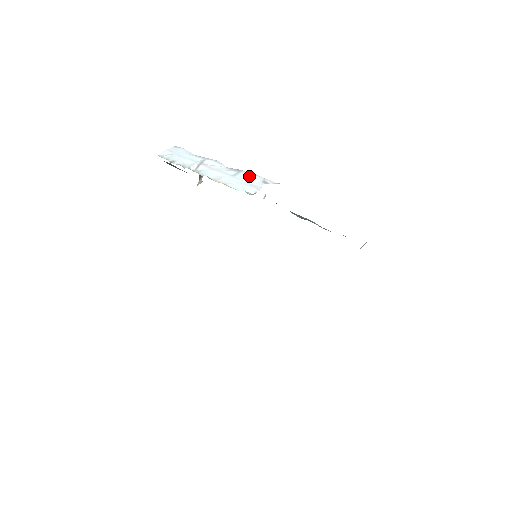
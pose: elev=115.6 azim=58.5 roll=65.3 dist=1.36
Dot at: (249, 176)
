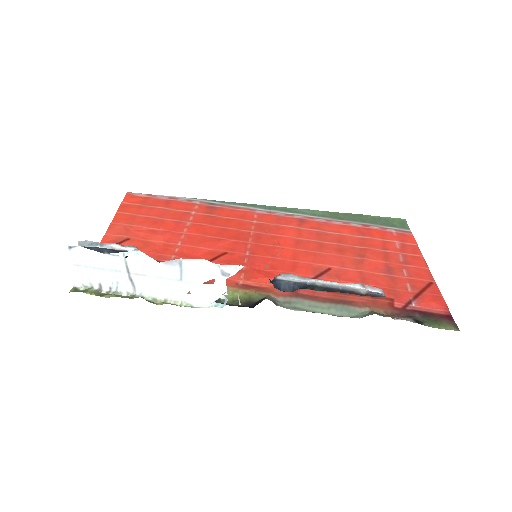
Dot at: (199, 271)
